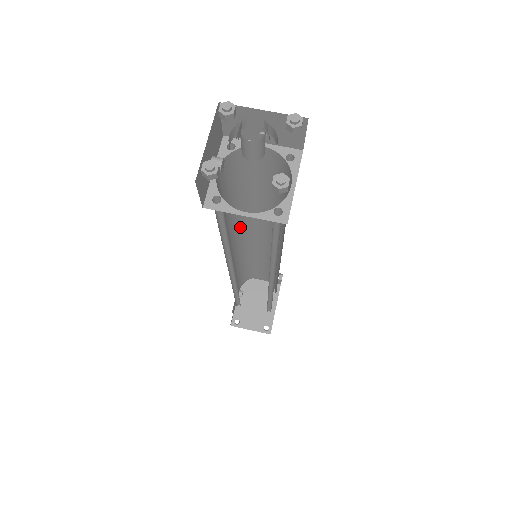
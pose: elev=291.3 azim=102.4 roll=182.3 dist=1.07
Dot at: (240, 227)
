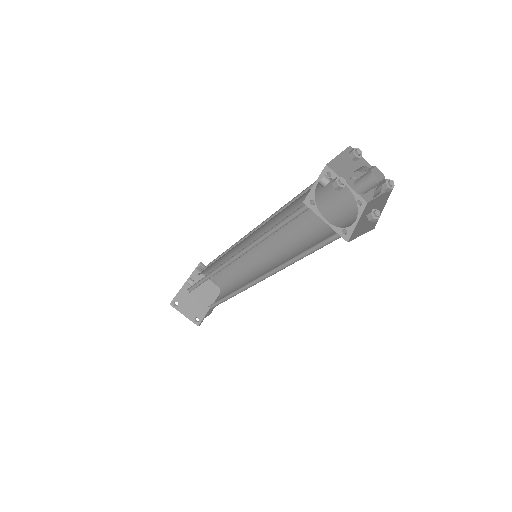
Dot at: (261, 229)
